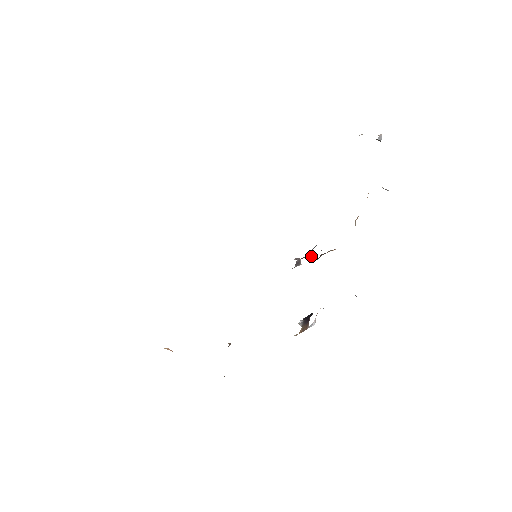
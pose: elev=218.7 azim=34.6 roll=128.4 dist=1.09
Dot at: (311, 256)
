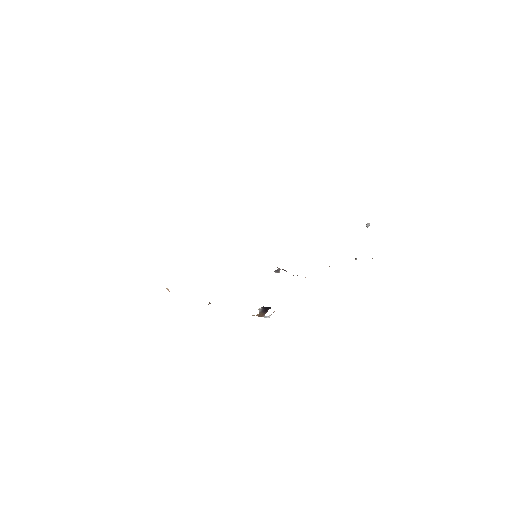
Dot at: occluded
